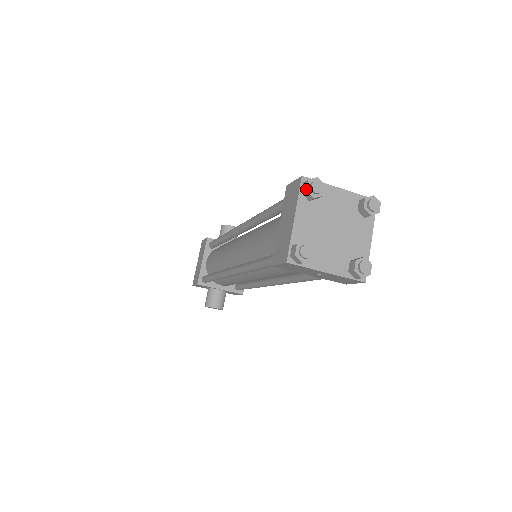
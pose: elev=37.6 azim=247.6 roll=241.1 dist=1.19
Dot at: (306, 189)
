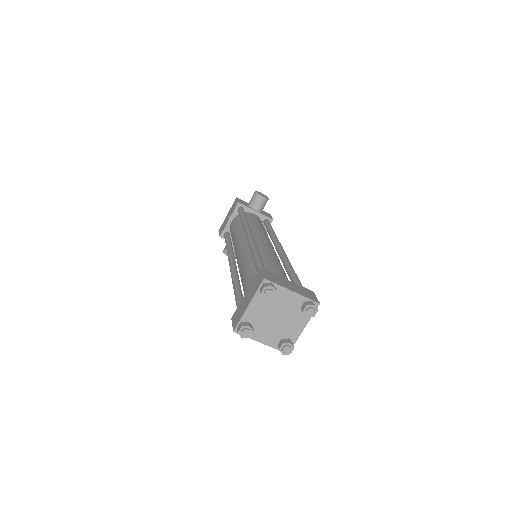
Dot at: (261, 293)
